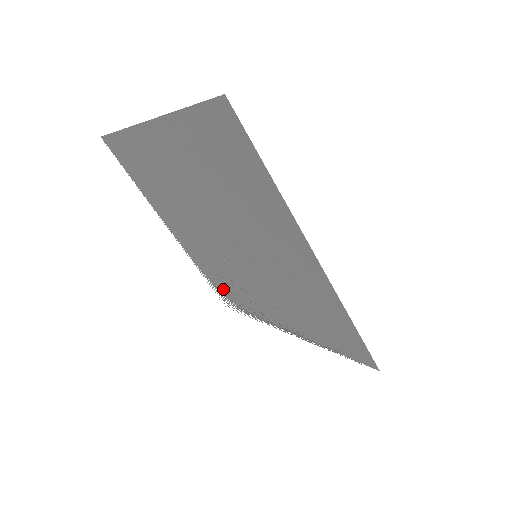
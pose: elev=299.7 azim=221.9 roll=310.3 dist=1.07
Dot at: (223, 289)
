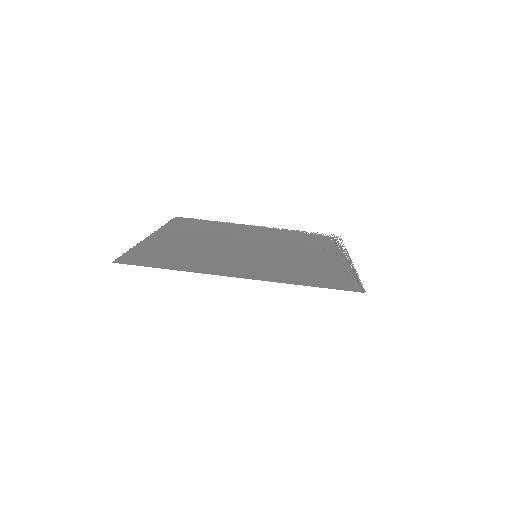
Dot at: occluded
